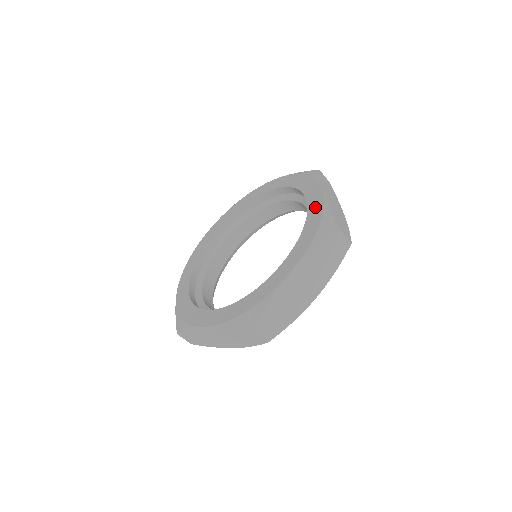
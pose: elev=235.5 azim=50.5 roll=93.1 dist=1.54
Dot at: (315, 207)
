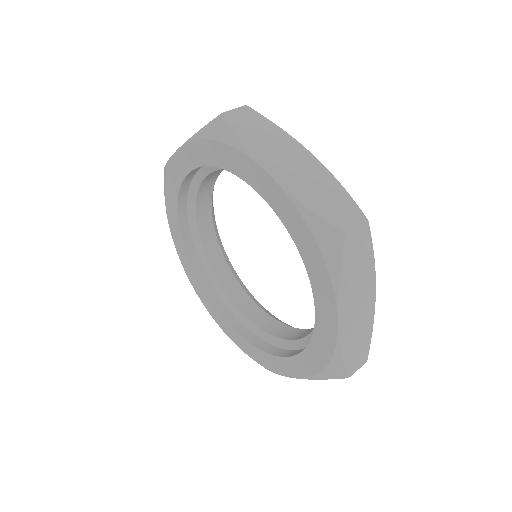
Dot at: (284, 210)
